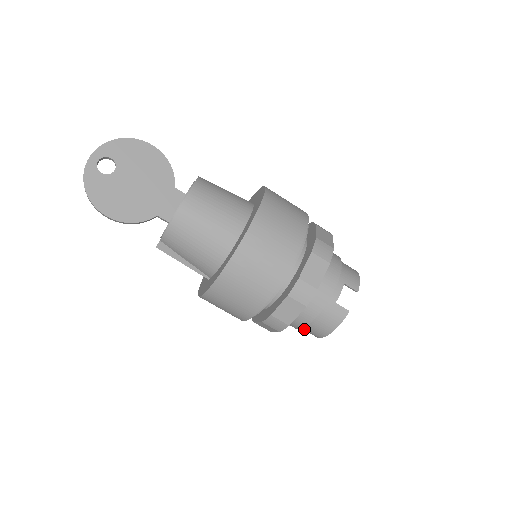
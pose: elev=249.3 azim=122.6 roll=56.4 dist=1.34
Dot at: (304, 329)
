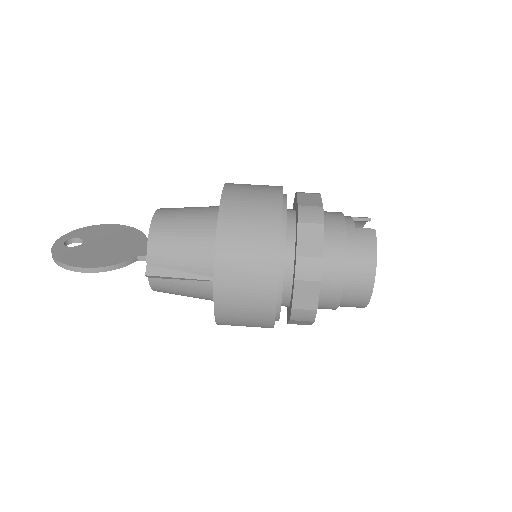
Dot at: (350, 287)
